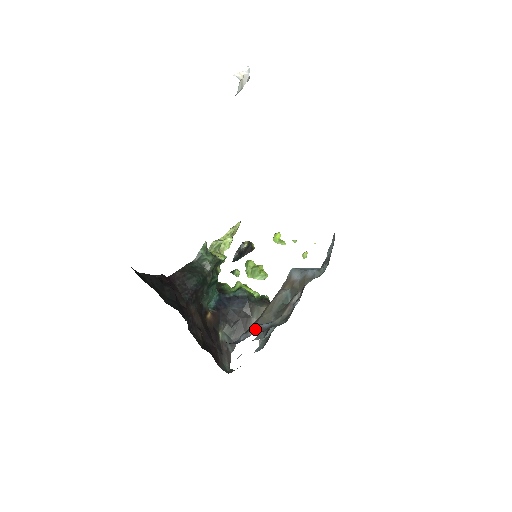
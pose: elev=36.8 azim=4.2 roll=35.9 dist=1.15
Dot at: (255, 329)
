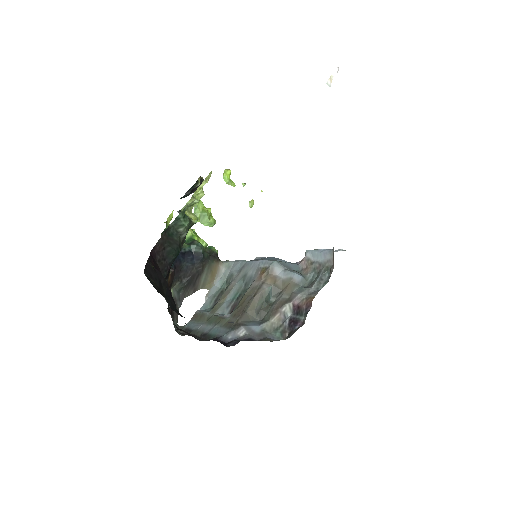
Dot at: (245, 331)
